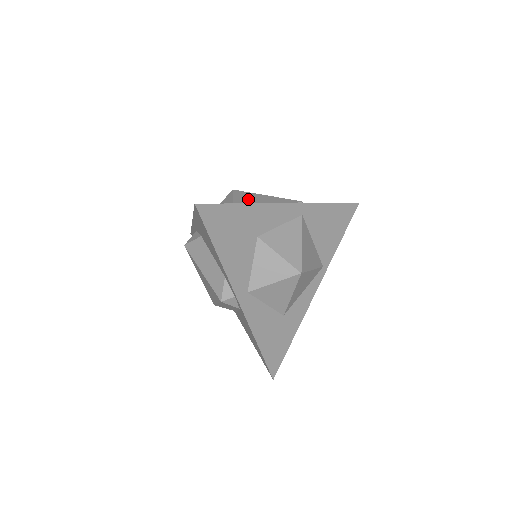
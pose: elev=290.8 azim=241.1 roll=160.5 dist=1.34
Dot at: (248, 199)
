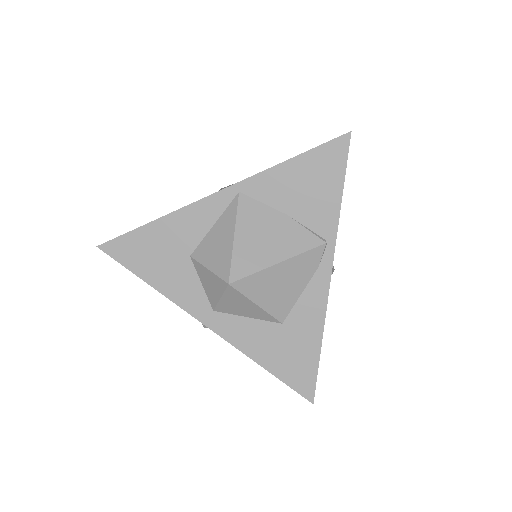
Dot at: (271, 291)
